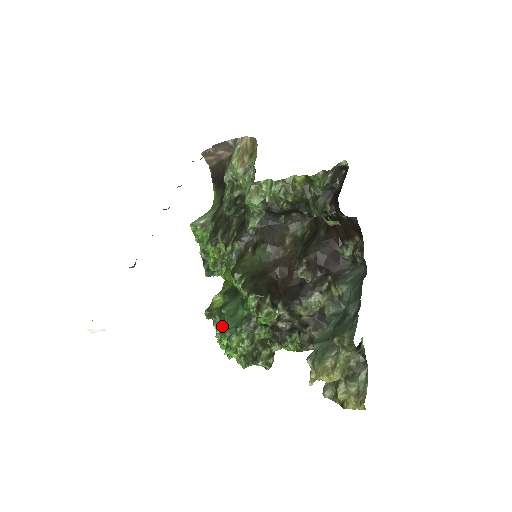
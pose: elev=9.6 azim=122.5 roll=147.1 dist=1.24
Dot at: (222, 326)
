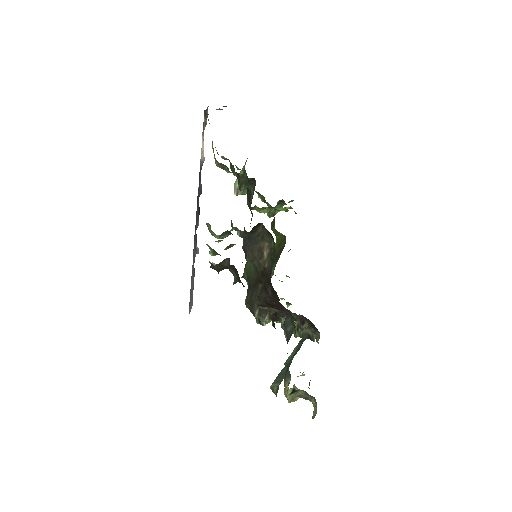
Dot at: occluded
